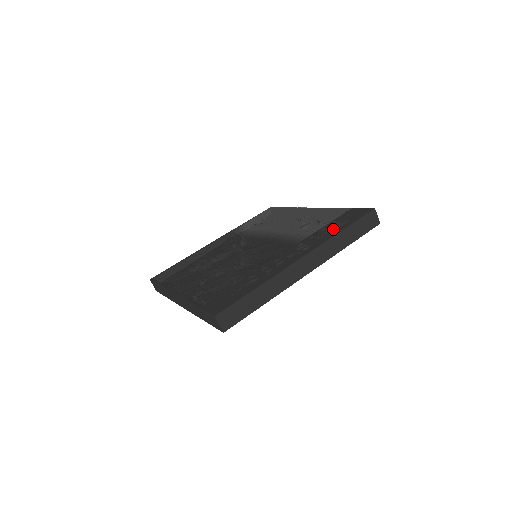
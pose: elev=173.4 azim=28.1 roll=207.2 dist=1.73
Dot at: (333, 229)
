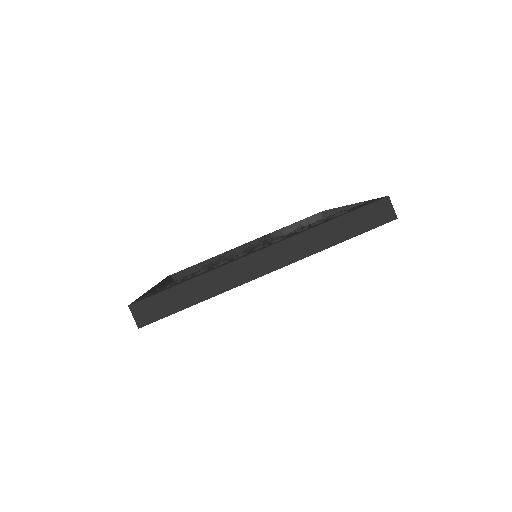
Dot at: (324, 221)
